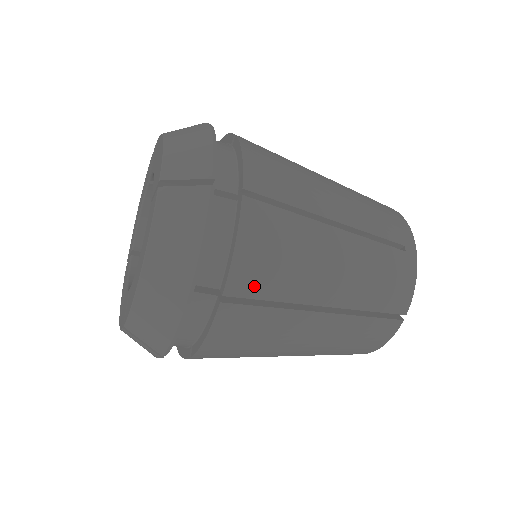
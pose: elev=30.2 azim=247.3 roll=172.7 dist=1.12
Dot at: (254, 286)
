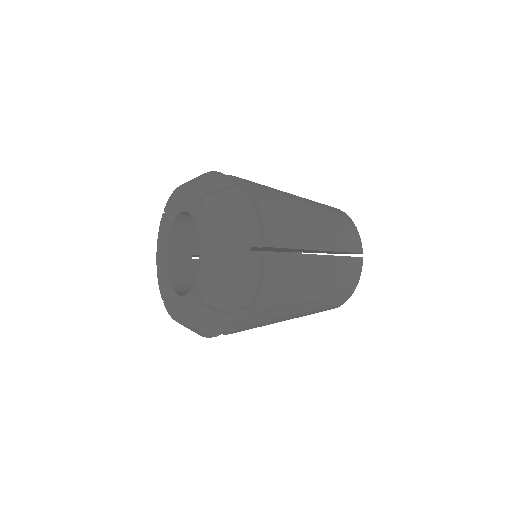
Dot at: occluded
